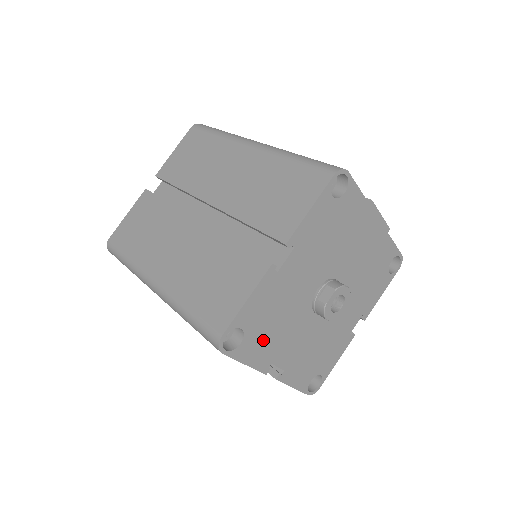
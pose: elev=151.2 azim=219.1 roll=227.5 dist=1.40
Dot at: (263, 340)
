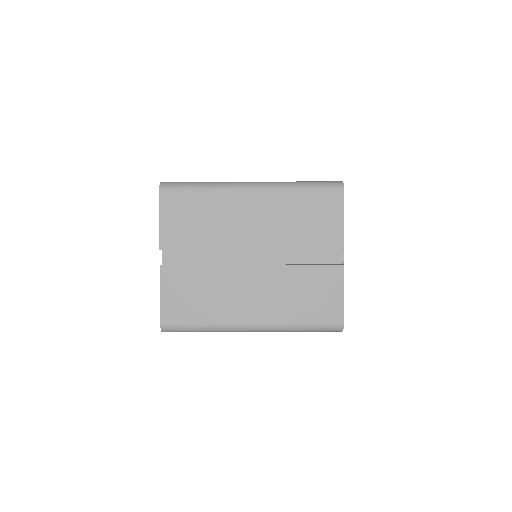
Dot at: occluded
